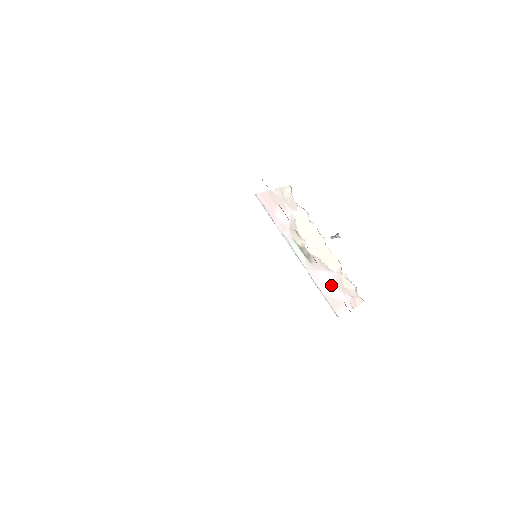
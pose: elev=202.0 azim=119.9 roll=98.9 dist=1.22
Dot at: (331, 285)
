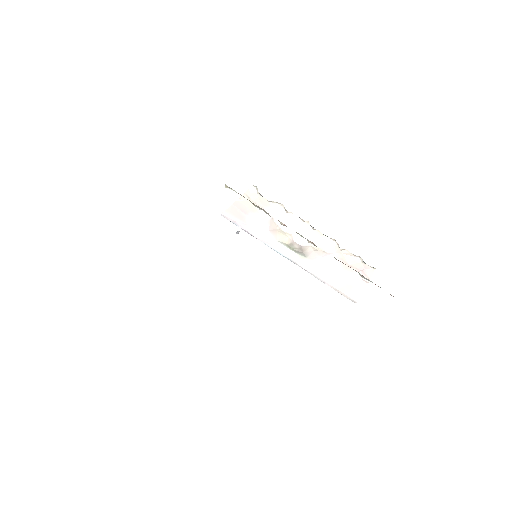
Dot at: (335, 271)
